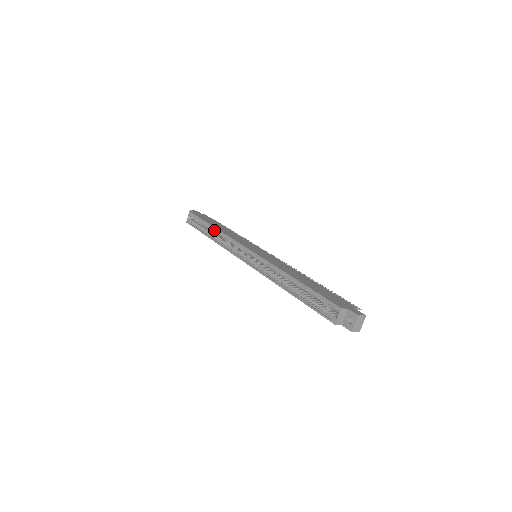
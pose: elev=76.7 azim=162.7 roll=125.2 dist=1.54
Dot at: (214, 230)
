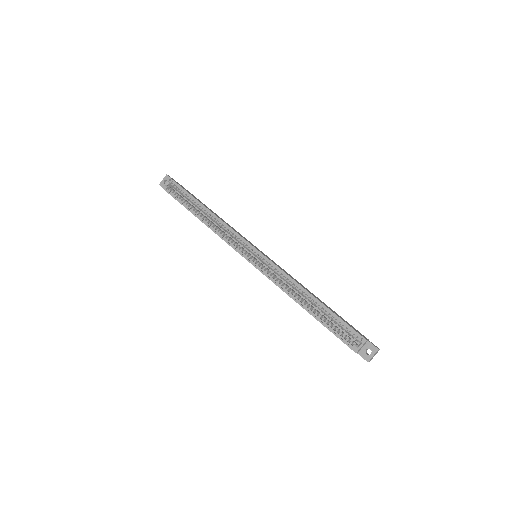
Dot at: (206, 211)
